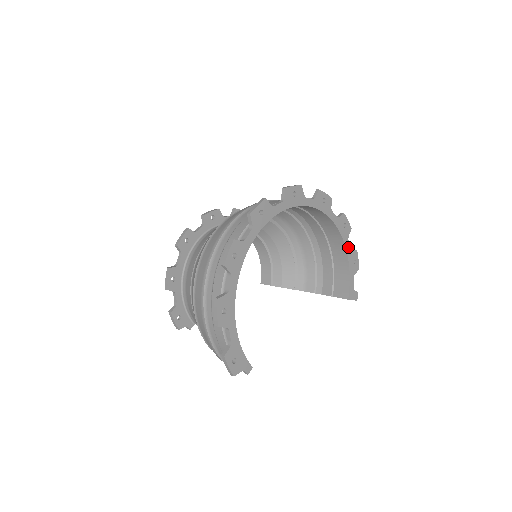
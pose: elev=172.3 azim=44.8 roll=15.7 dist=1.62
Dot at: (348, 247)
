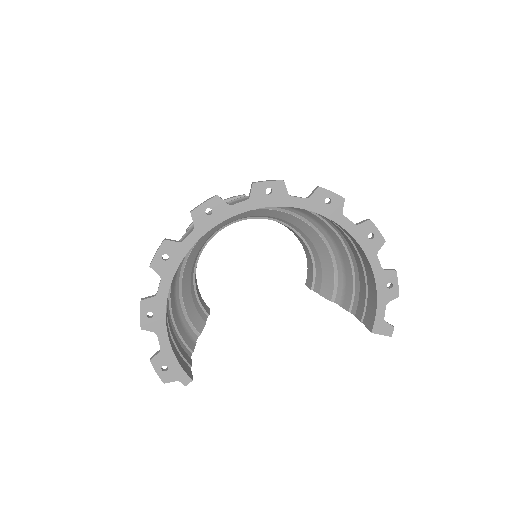
Dot at: (376, 265)
